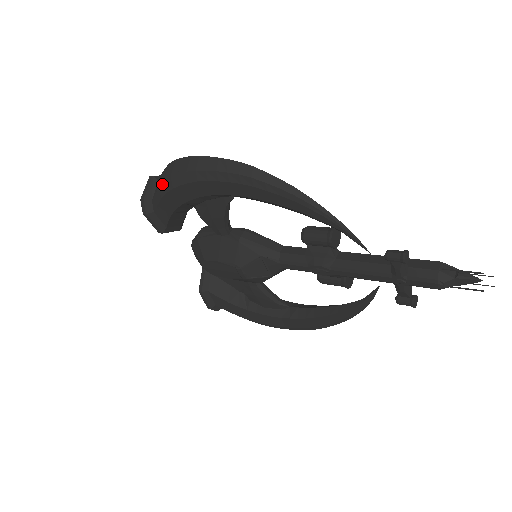
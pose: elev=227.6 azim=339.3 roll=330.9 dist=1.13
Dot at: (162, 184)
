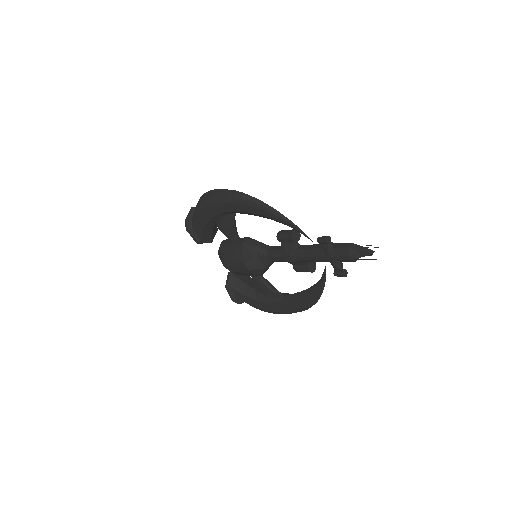
Dot at: (196, 209)
